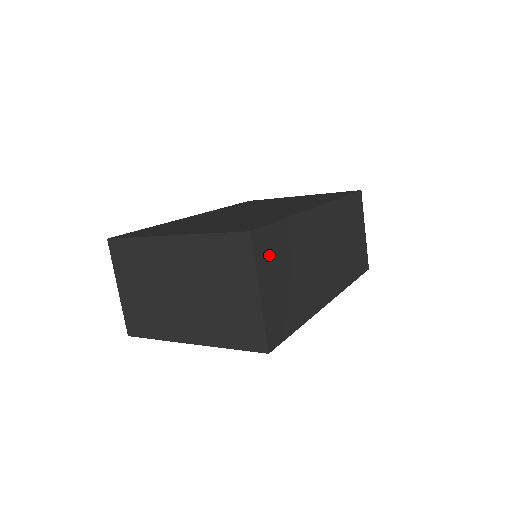
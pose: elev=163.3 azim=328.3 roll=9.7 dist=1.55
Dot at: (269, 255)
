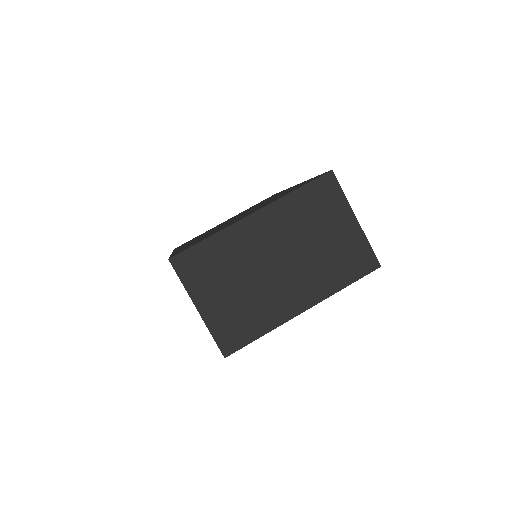
Dot at: occluded
